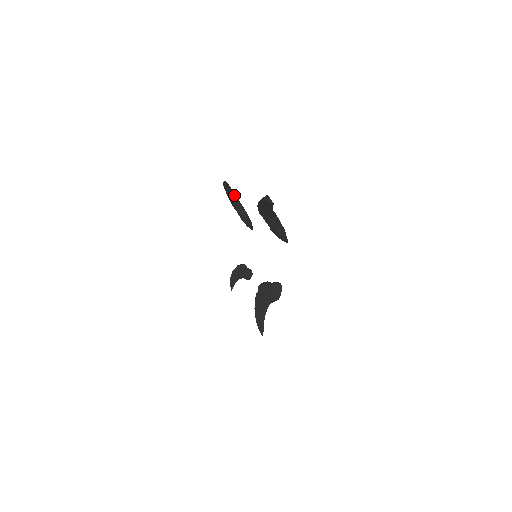
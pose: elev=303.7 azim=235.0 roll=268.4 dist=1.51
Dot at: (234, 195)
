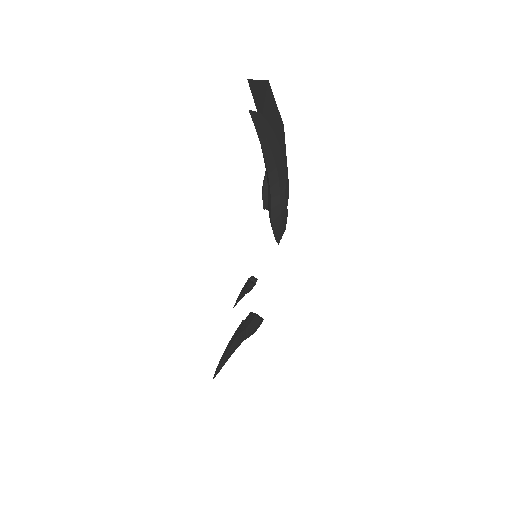
Dot at: occluded
